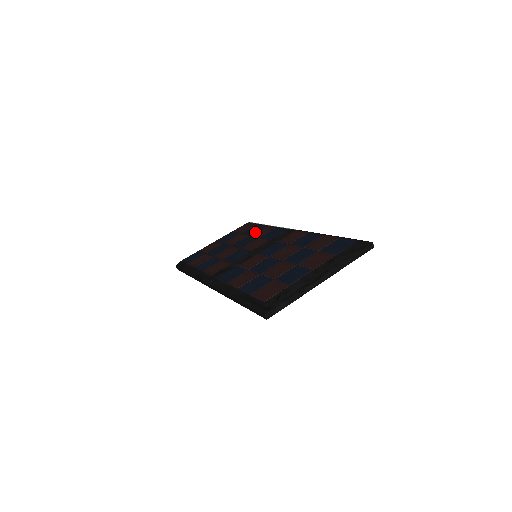
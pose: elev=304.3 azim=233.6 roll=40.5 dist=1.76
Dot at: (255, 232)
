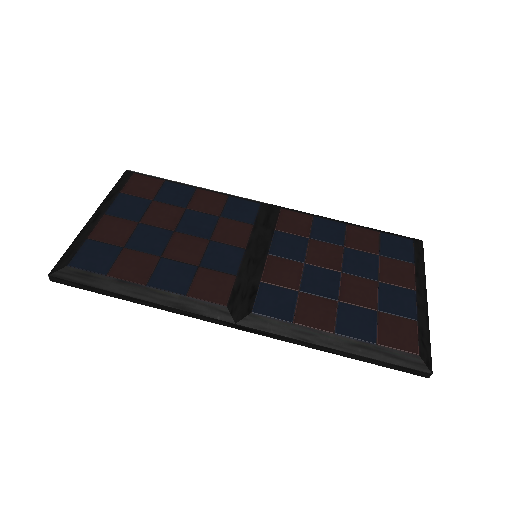
Dot at: (192, 202)
